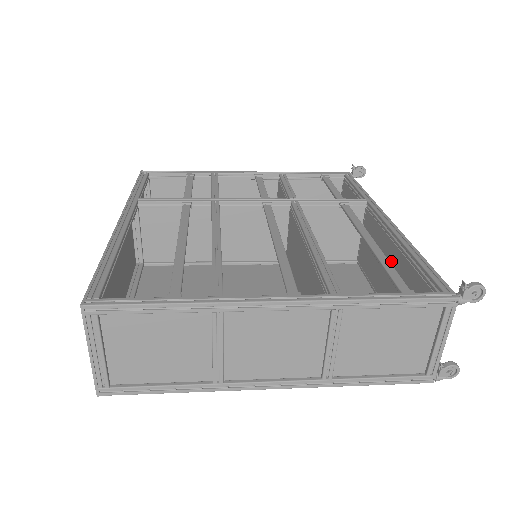
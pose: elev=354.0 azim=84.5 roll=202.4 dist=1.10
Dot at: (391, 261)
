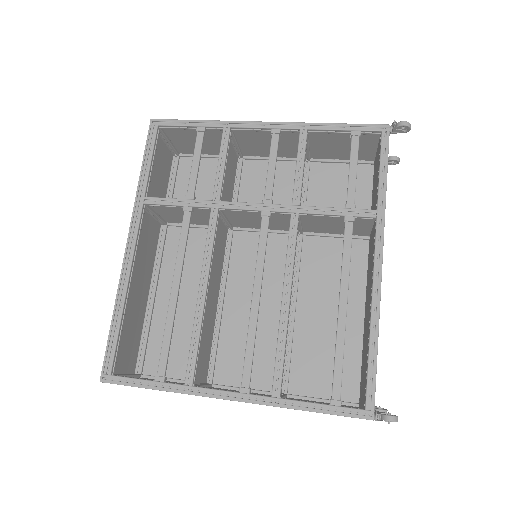
Dot at: (368, 309)
